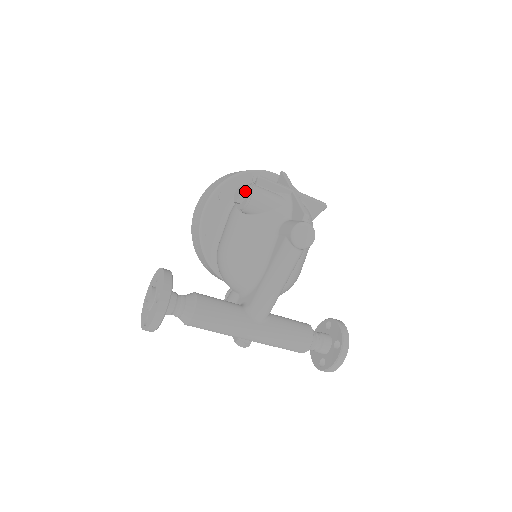
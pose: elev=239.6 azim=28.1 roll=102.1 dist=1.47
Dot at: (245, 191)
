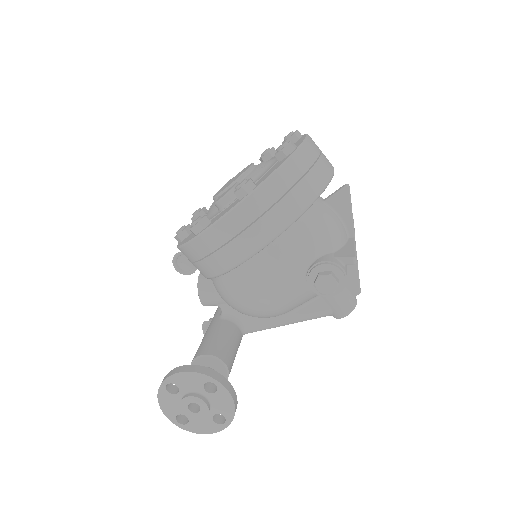
Dot at: (337, 285)
